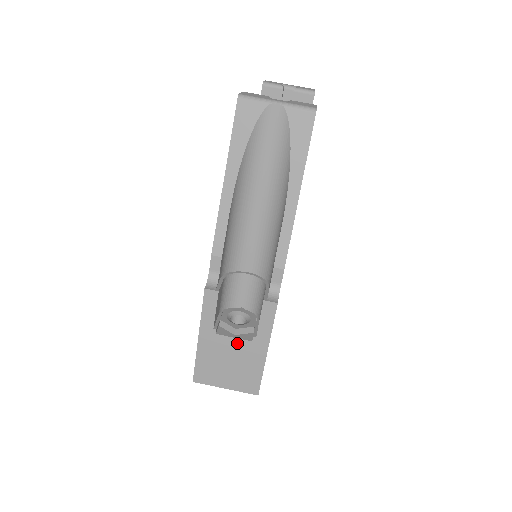
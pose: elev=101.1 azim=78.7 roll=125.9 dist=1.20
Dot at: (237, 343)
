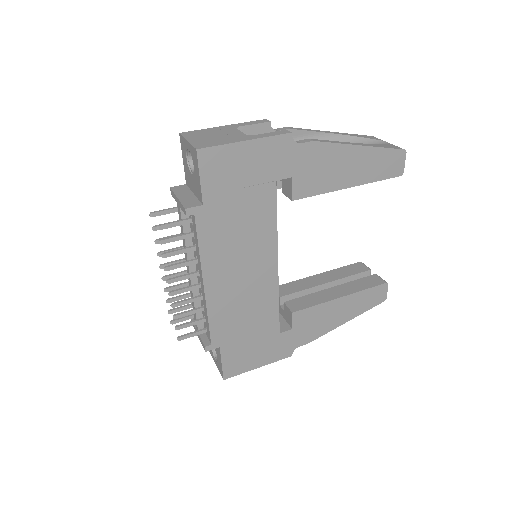
Dot at: (238, 133)
